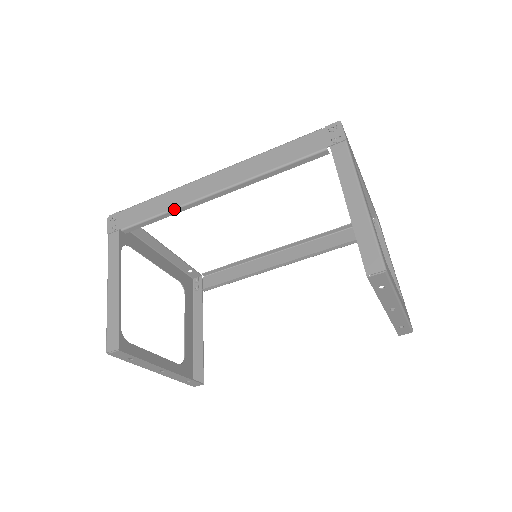
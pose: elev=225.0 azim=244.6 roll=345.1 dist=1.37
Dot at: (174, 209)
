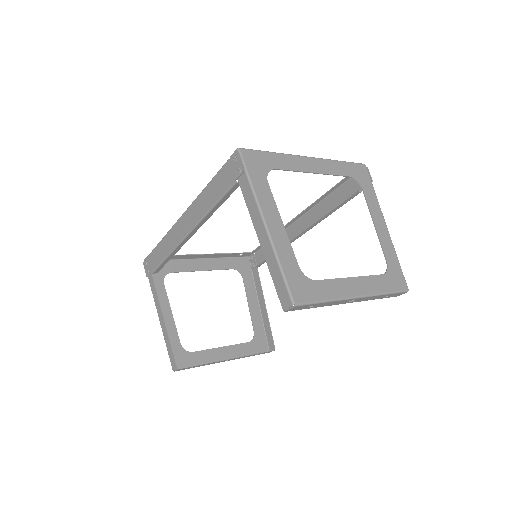
Dot at: (171, 253)
